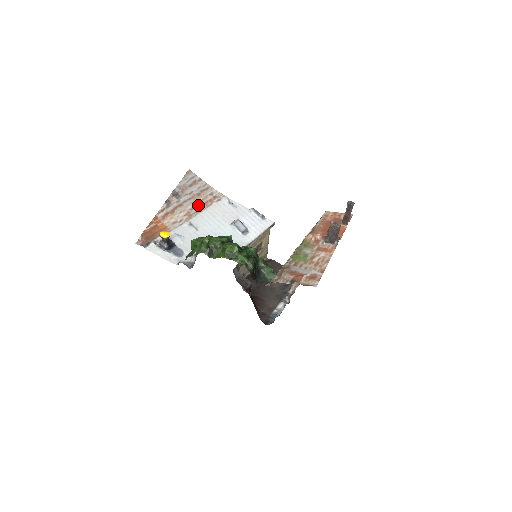
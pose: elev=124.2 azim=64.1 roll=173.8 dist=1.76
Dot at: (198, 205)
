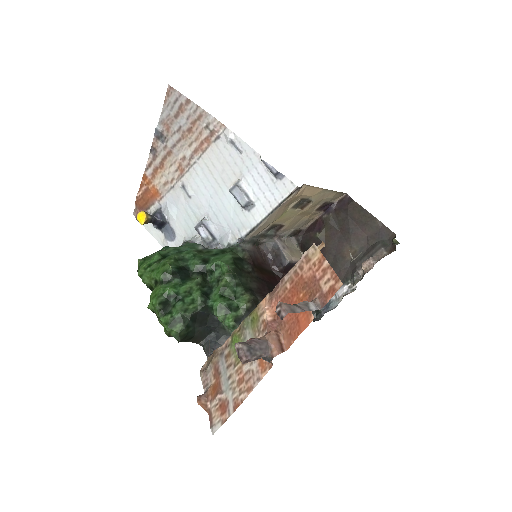
Dot at: (191, 150)
